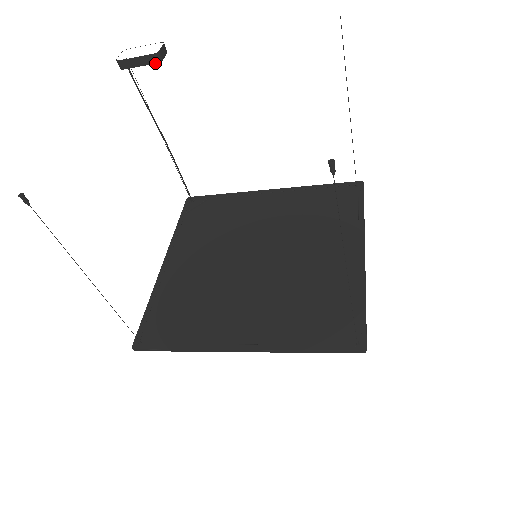
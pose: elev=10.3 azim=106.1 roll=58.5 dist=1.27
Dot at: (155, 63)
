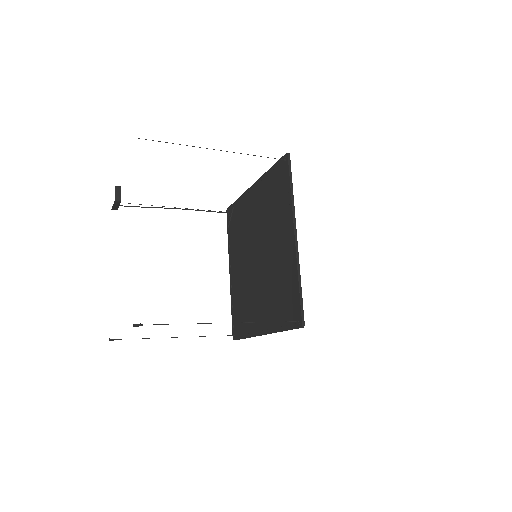
Dot at: (120, 202)
